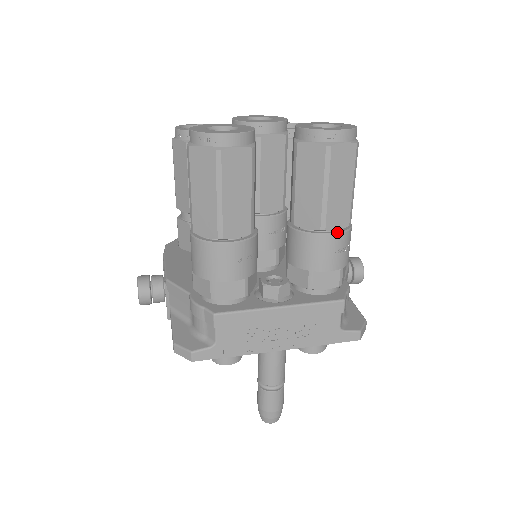
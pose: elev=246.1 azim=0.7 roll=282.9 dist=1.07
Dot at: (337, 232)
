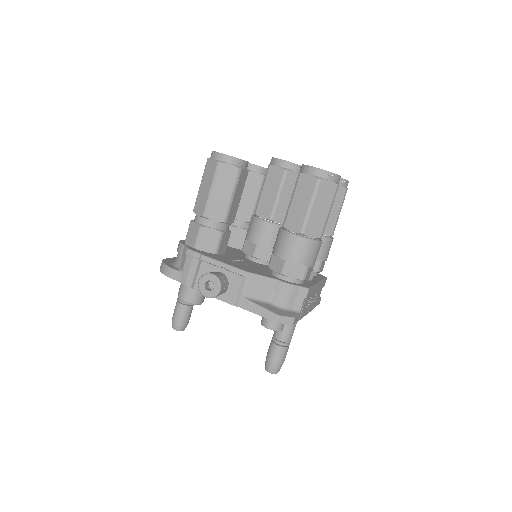
Dot at: occluded
